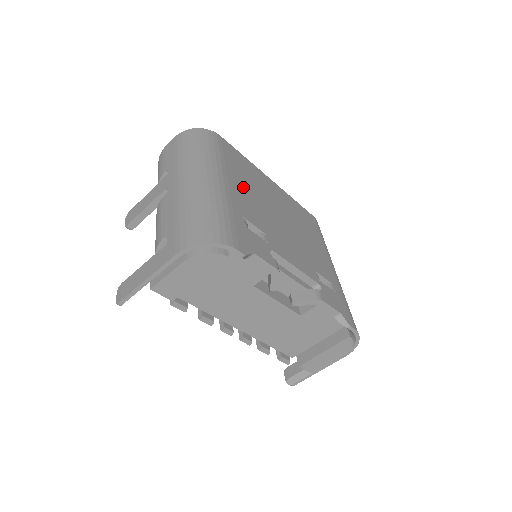
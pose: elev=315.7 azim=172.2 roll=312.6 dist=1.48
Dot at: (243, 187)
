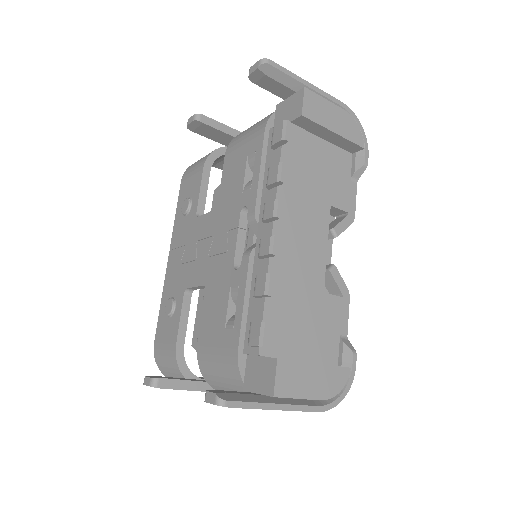
Dot at: occluded
